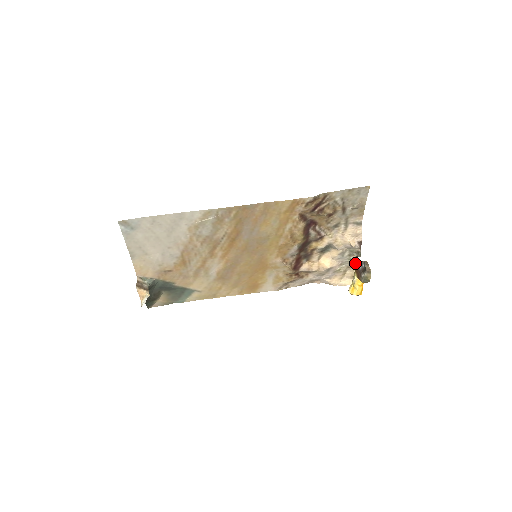
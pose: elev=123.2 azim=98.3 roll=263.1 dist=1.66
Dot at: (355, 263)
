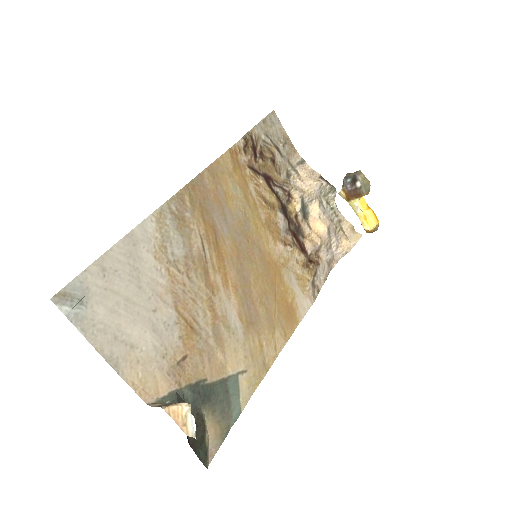
Dot at: (339, 212)
